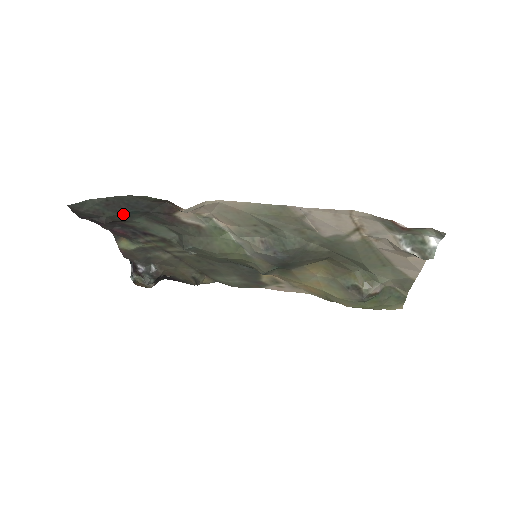
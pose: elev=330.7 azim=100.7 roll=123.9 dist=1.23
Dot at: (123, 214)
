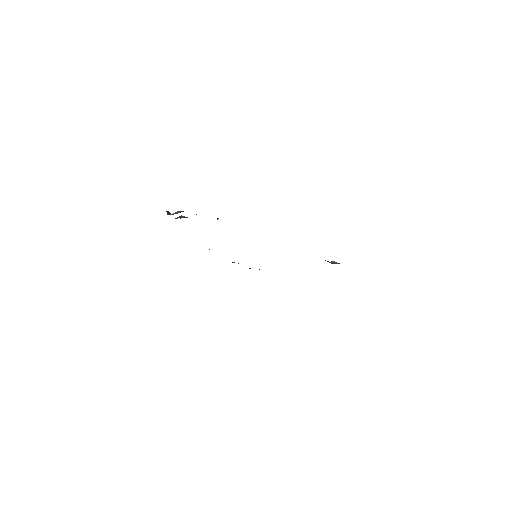
Dot at: occluded
